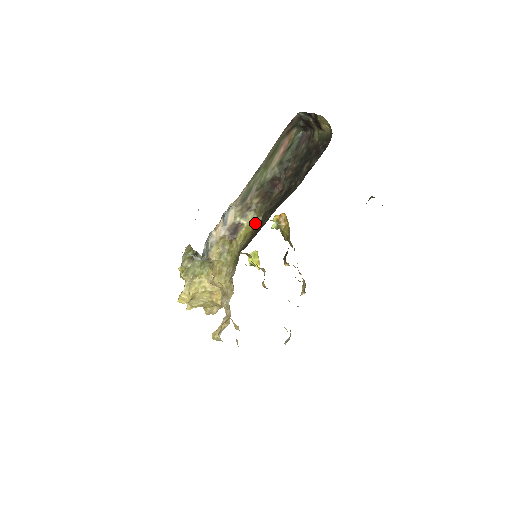
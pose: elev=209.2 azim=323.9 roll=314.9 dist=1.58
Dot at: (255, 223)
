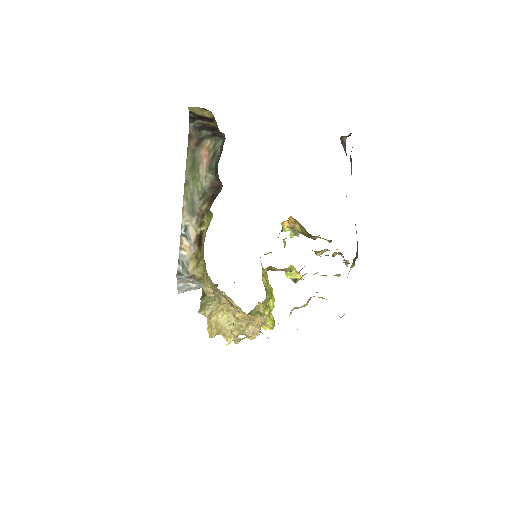
Dot at: (210, 221)
